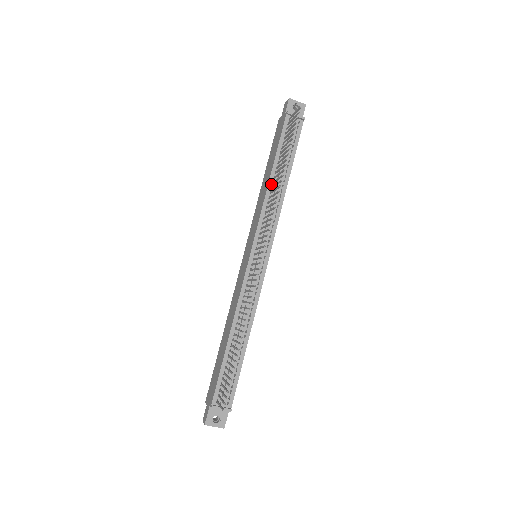
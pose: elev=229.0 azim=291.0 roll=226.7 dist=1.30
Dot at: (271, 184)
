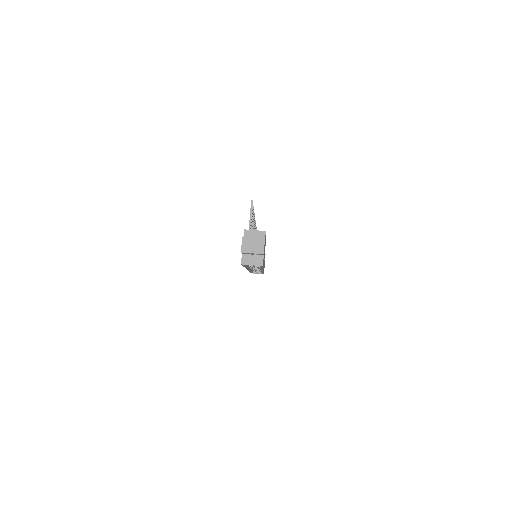
Dot at: occluded
